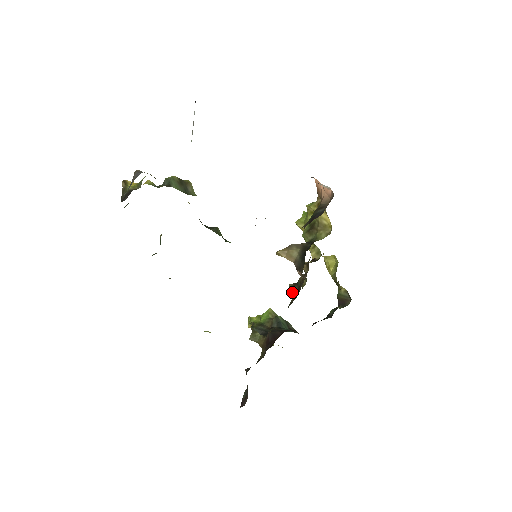
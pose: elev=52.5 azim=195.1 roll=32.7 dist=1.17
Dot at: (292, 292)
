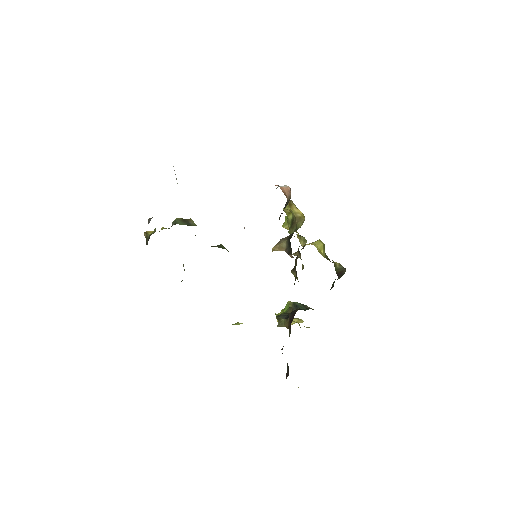
Dot at: occluded
